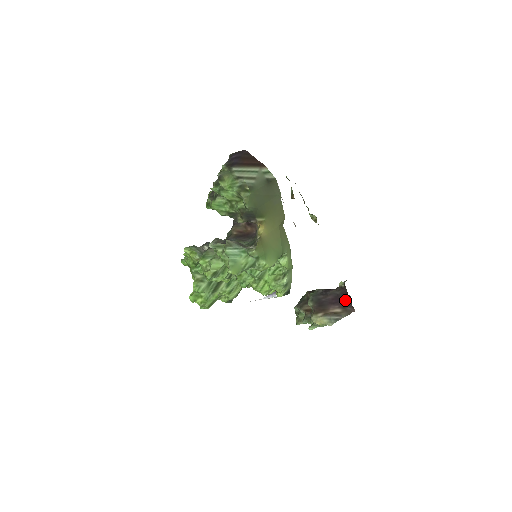
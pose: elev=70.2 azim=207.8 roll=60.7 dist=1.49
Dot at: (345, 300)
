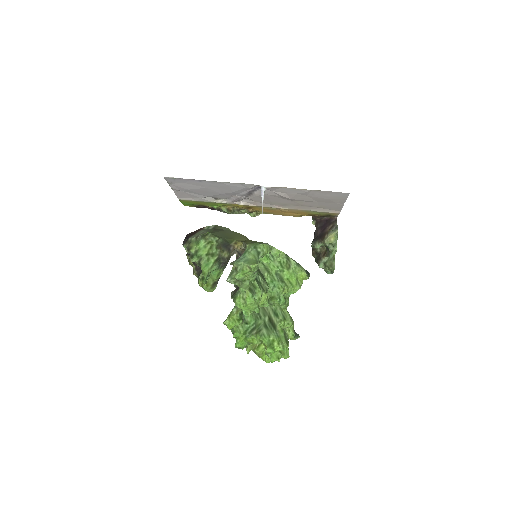
Dot at: (326, 223)
